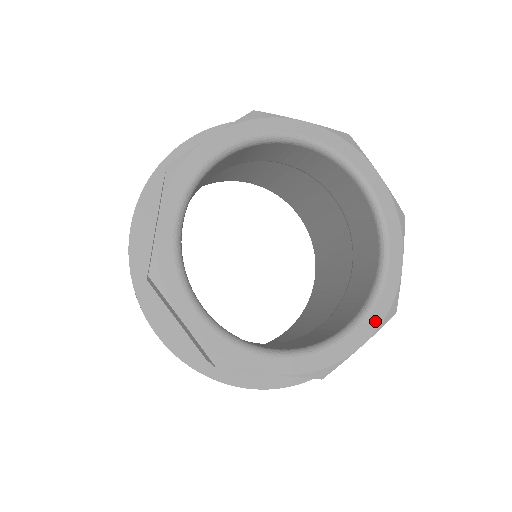
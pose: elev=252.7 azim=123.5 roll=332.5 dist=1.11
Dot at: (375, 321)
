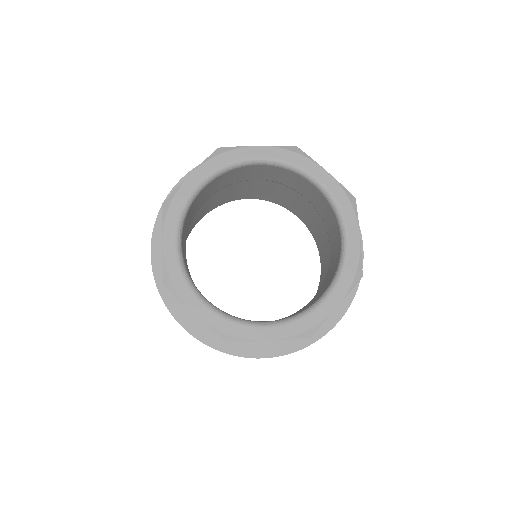
Dot at: (345, 286)
